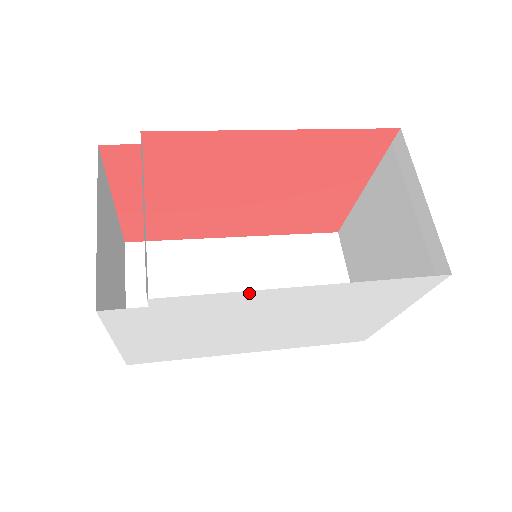
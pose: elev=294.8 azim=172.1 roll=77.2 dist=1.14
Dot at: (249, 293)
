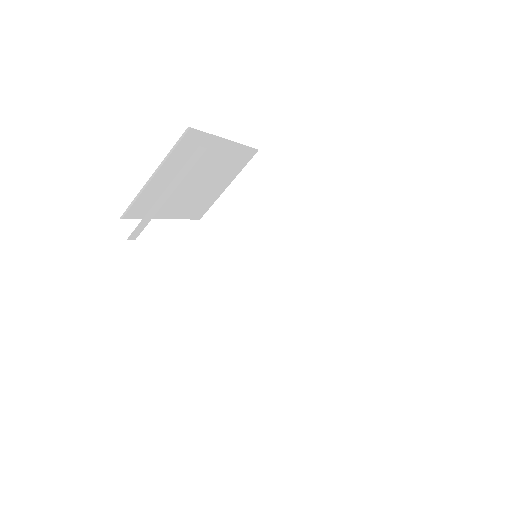
Dot at: occluded
